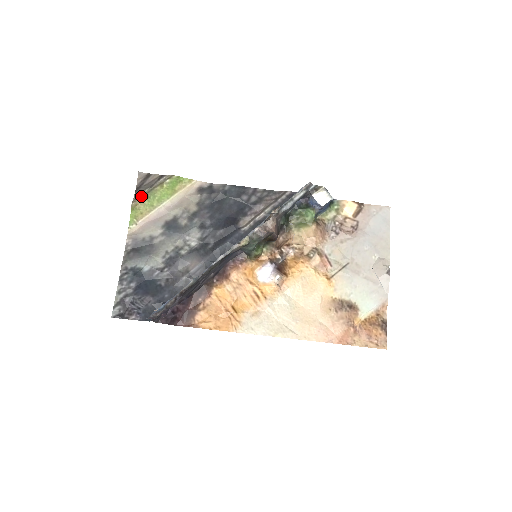
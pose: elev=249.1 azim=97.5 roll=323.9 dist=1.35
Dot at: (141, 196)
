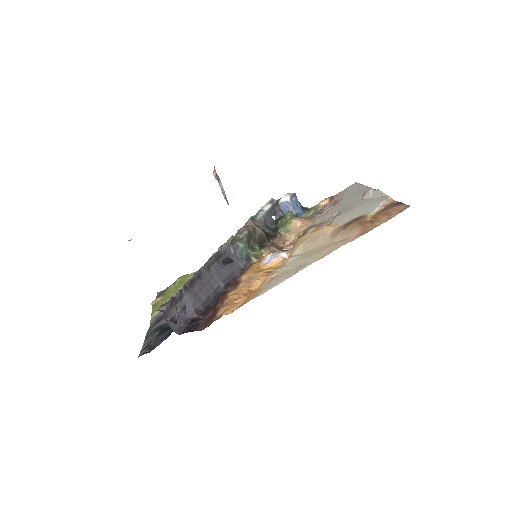
Dot at: (158, 297)
